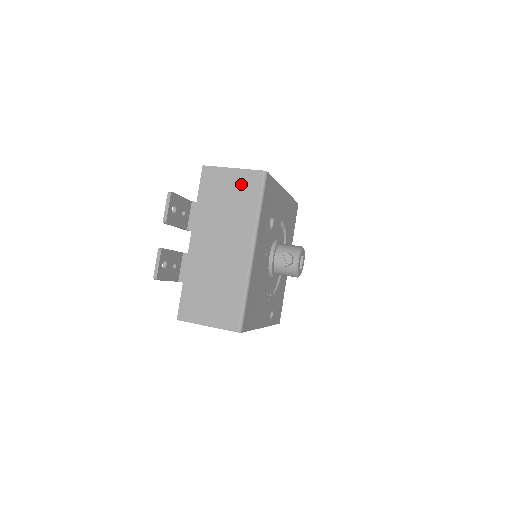
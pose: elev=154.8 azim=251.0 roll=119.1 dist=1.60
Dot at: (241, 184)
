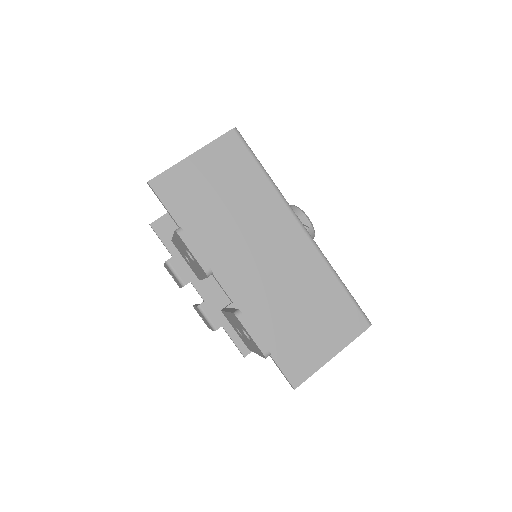
Dot at: (220, 165)
